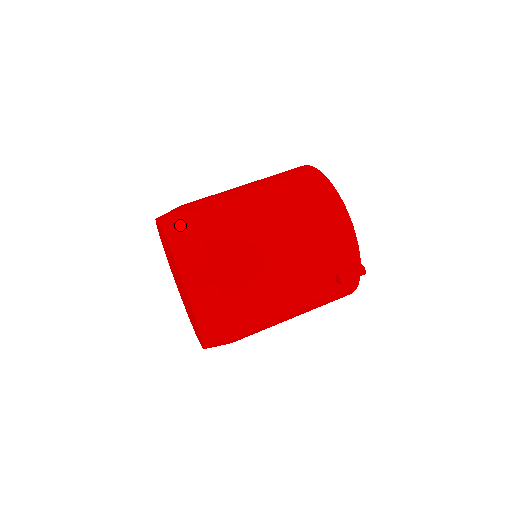
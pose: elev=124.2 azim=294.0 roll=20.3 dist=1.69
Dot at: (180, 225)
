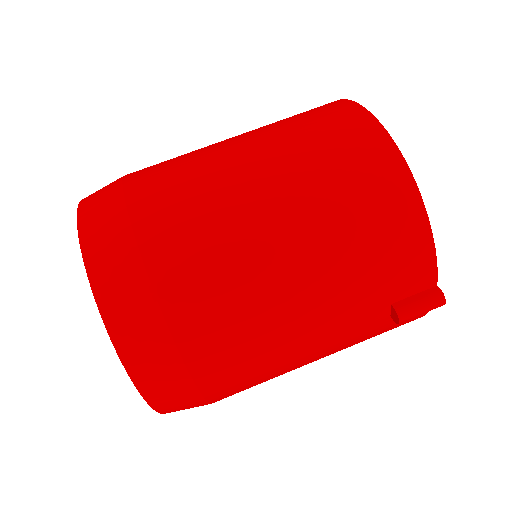
Dot at: (107, 222)
